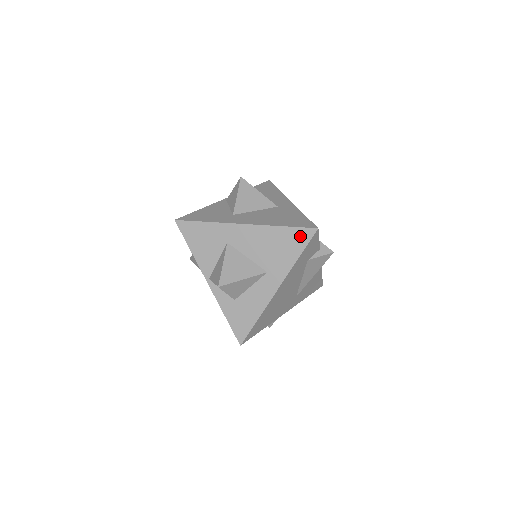
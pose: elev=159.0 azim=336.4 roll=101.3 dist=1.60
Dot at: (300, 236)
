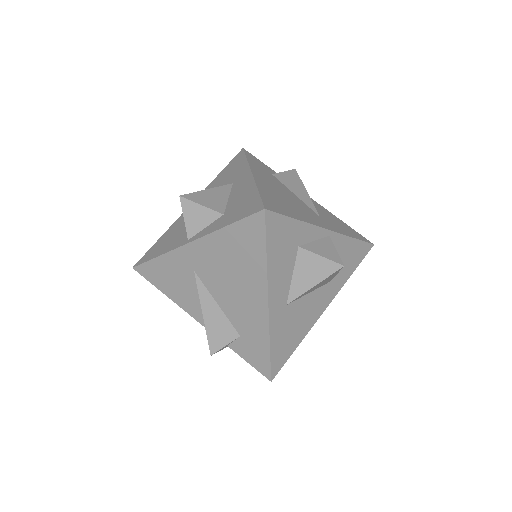
Dot at: (235, 160)
